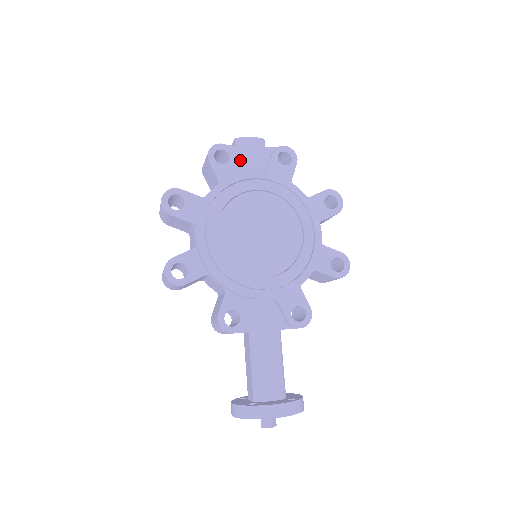
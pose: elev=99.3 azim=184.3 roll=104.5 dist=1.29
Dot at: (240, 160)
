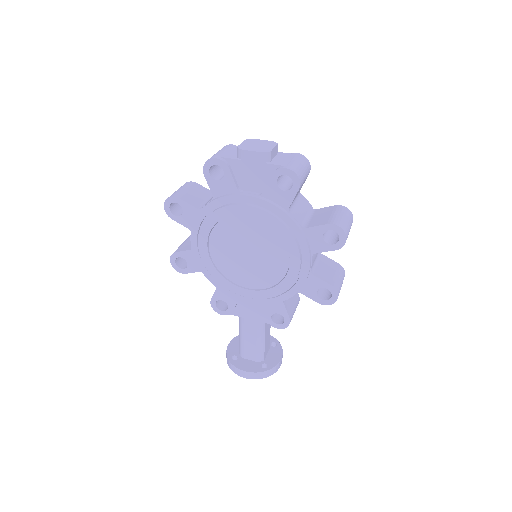
Dot at: (238, 175)
